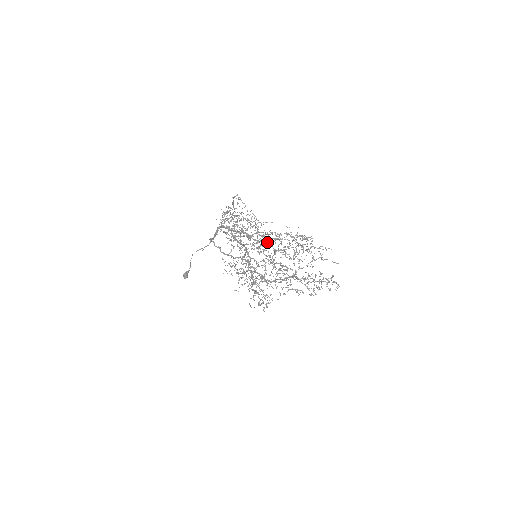
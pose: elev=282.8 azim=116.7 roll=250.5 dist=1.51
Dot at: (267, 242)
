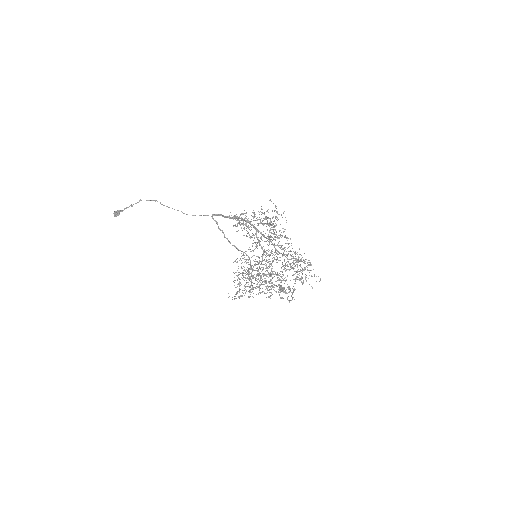
Dot at: occluded
